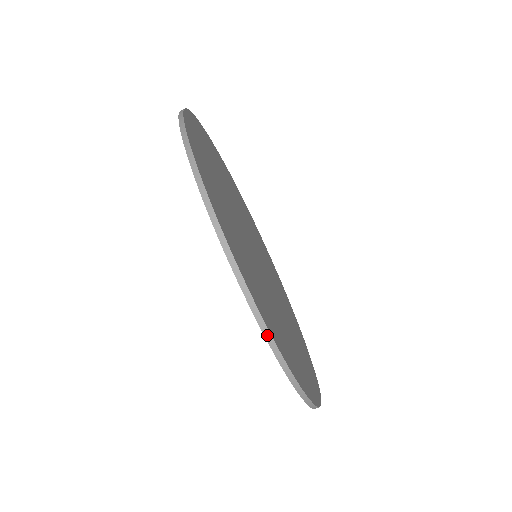
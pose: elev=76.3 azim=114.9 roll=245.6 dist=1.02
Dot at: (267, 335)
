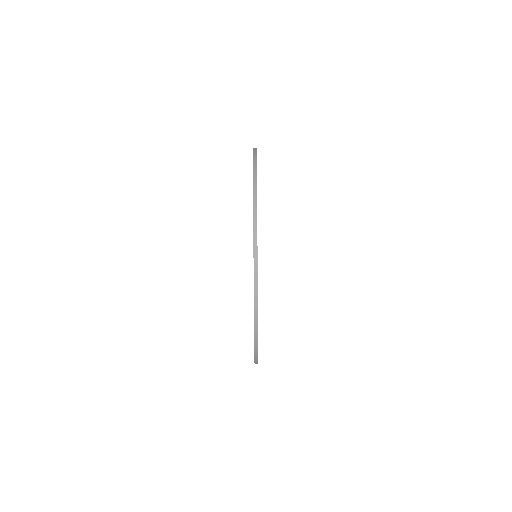
Dot at: (256, 360)
